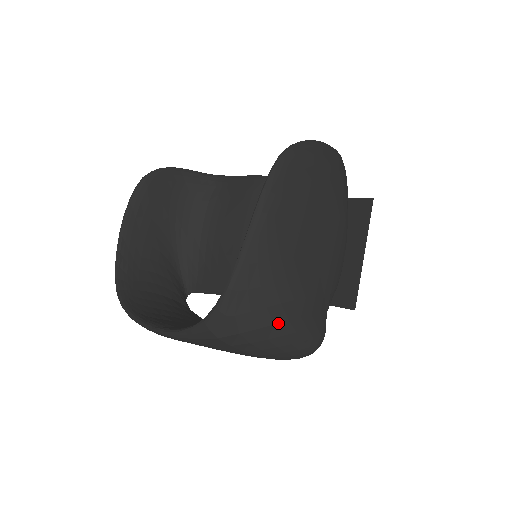
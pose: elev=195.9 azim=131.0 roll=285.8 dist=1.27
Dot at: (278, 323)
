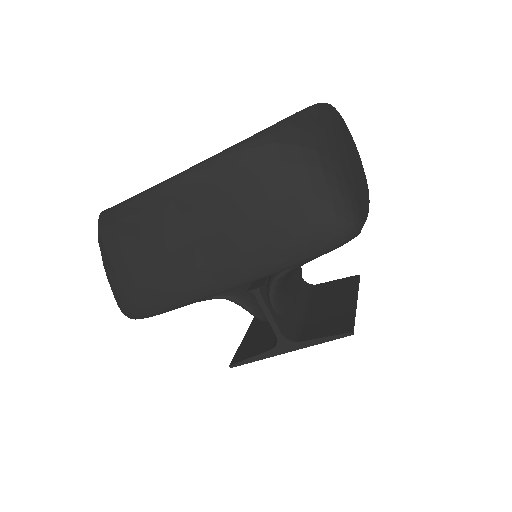
Dot at: (334, 162)
